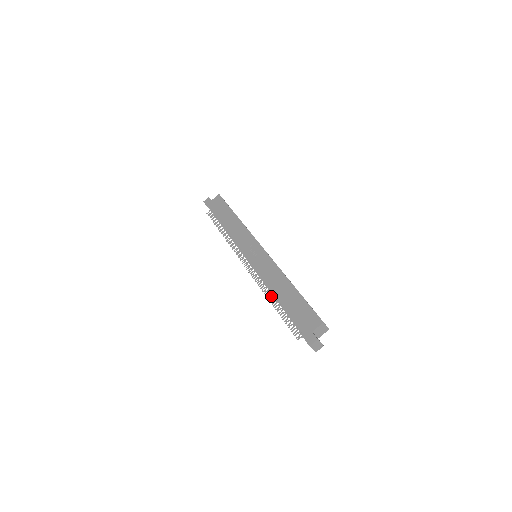
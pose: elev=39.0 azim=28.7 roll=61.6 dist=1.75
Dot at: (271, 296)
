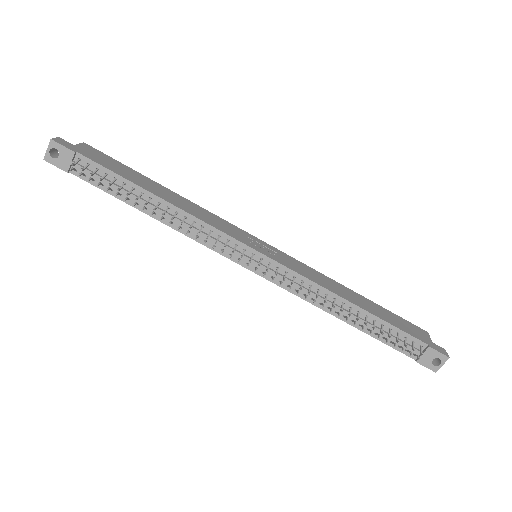
Dot at: (342, 308)
